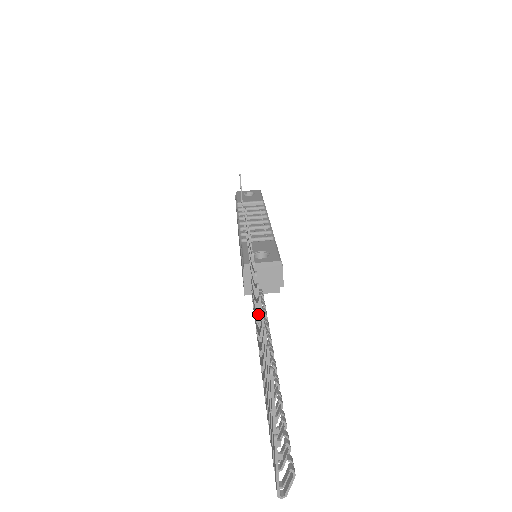
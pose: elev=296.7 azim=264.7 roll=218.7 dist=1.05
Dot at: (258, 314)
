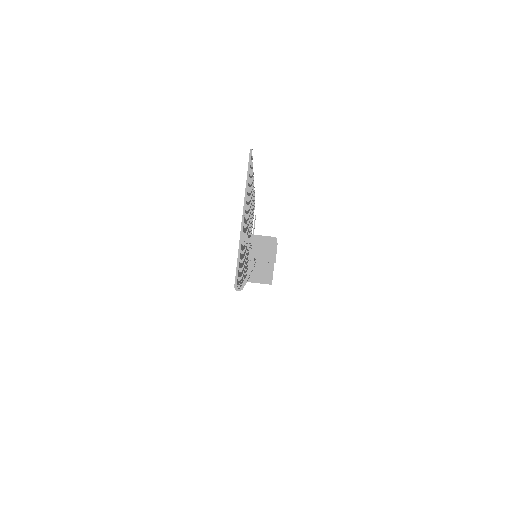
Dot at: occluded
